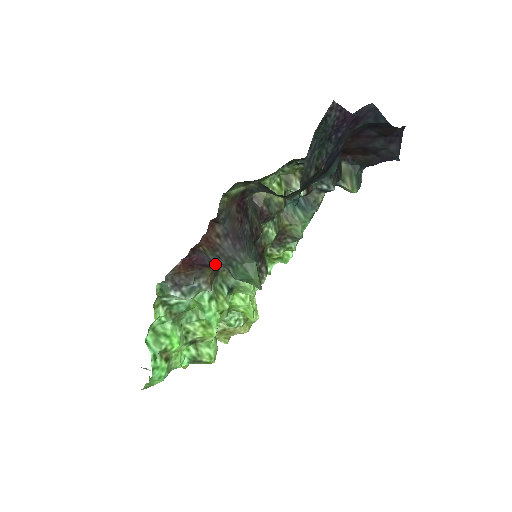
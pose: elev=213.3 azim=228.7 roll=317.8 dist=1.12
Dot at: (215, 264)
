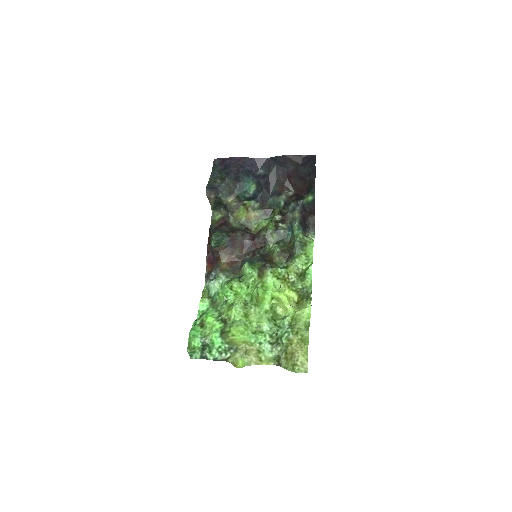
Dot at: (213, 251)
